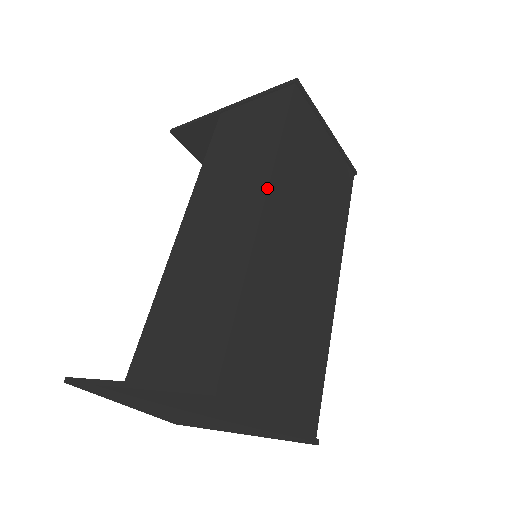
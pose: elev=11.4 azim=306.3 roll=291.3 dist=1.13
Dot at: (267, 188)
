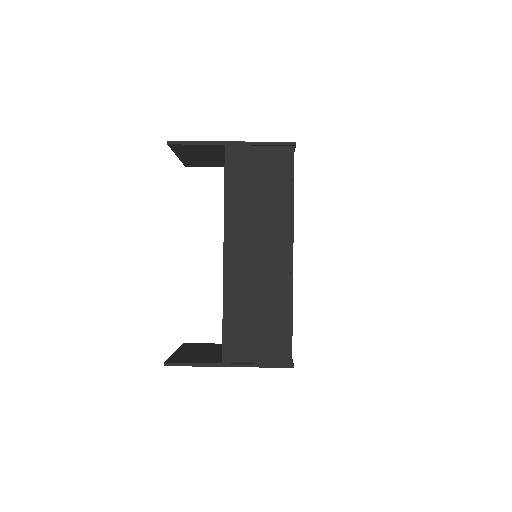
Dot at: (293, 241)
